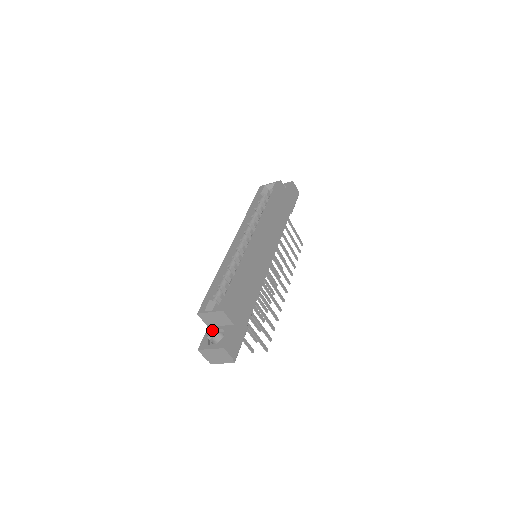
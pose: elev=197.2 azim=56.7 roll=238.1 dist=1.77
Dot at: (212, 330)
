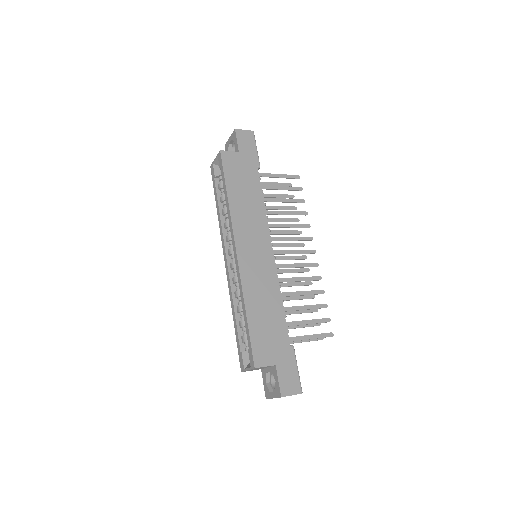
Dot at: (265, 374)
